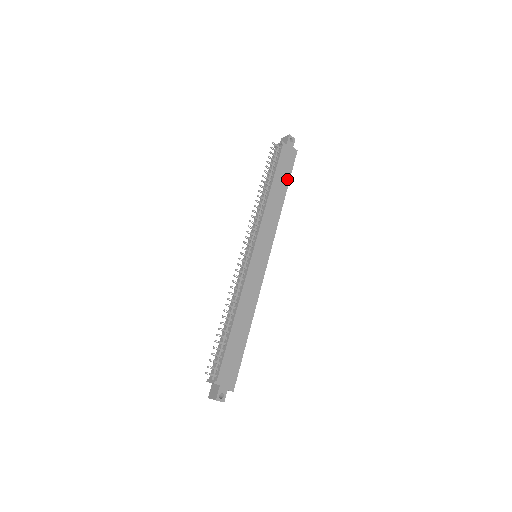
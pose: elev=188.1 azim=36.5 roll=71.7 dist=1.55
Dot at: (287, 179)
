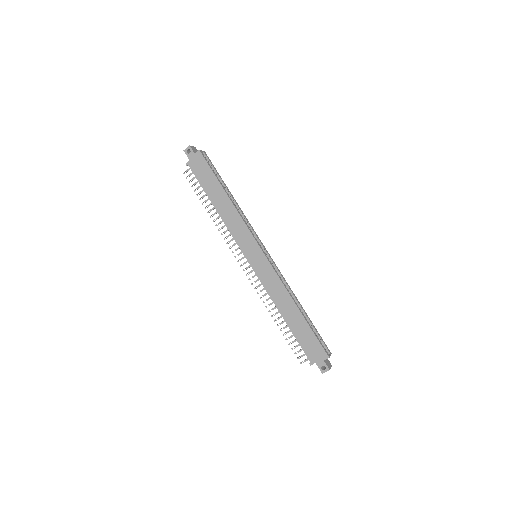
Dot at: (215, 181)
